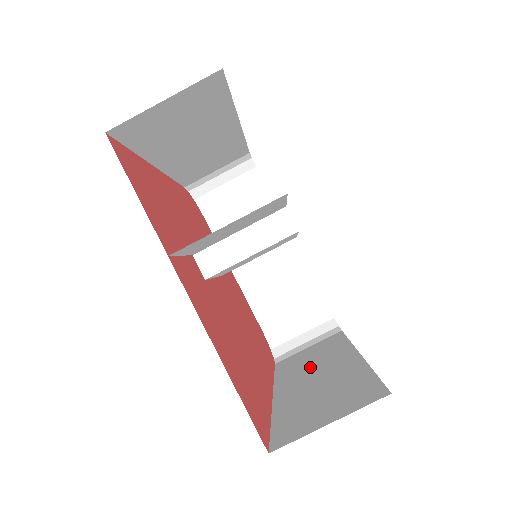
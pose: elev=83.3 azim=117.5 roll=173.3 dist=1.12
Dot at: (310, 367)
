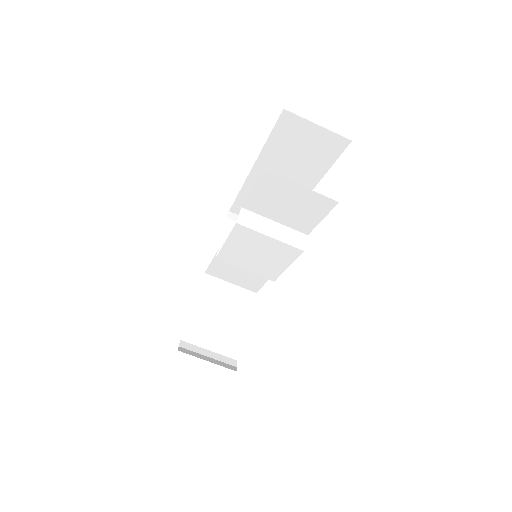
Dot at: occluded
